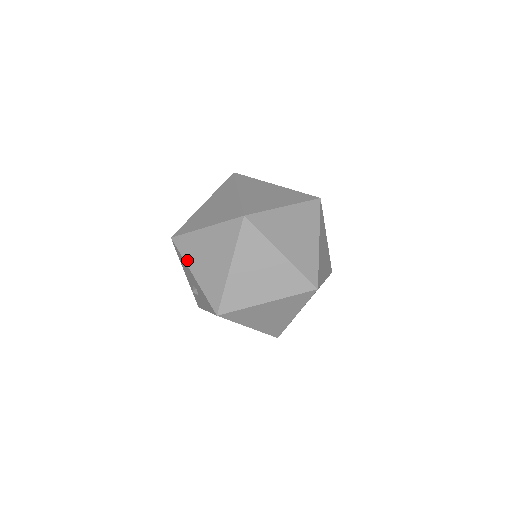
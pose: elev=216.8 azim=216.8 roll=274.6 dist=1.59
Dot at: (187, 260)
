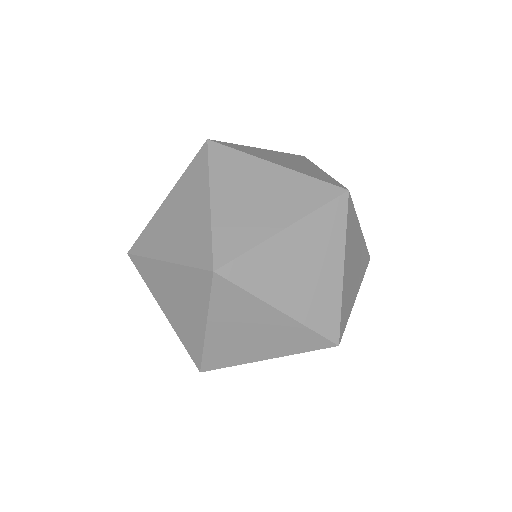
Dot at: (152, 291)
